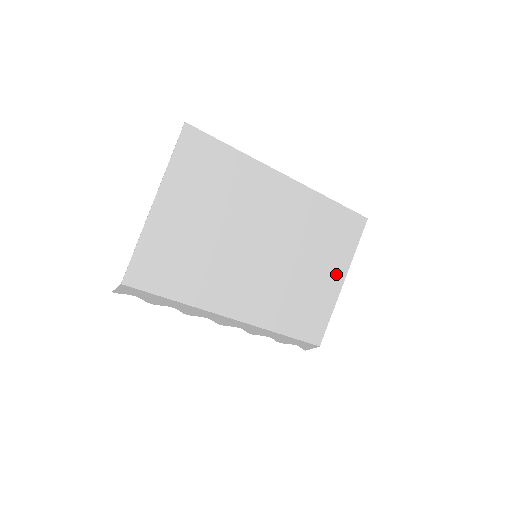
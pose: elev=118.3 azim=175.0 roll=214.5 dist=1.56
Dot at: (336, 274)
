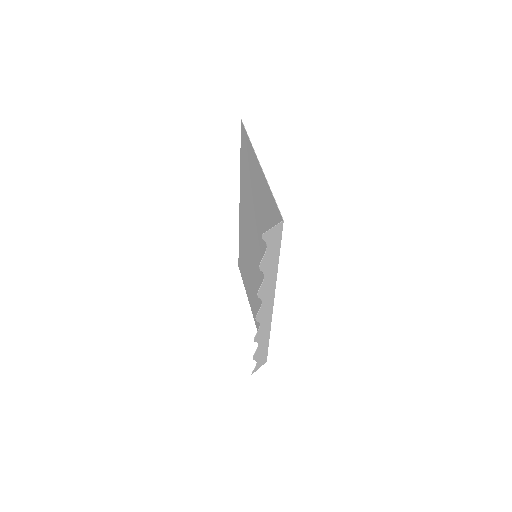
Dot at: occluded
